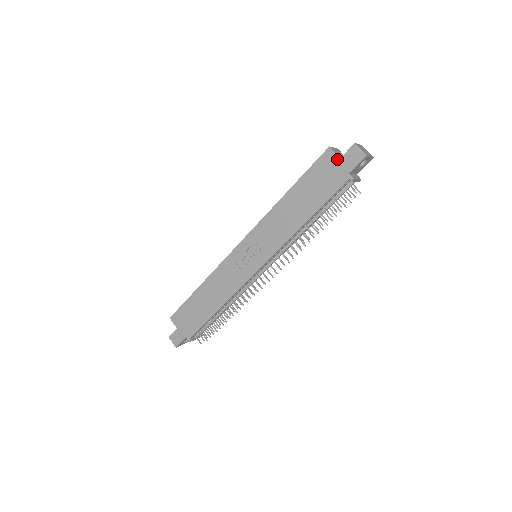
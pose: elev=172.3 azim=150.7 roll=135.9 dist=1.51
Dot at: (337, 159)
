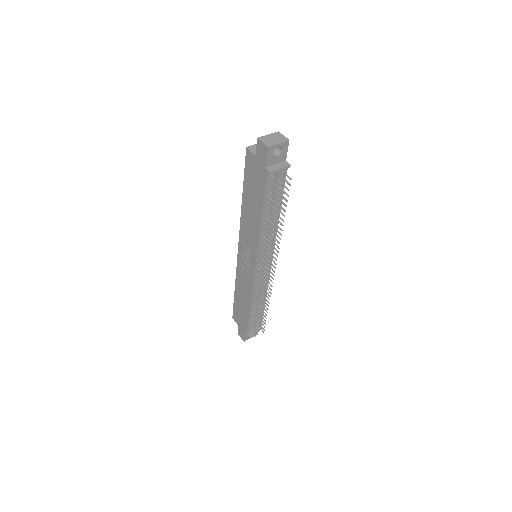
Dot at: (254, 157)
